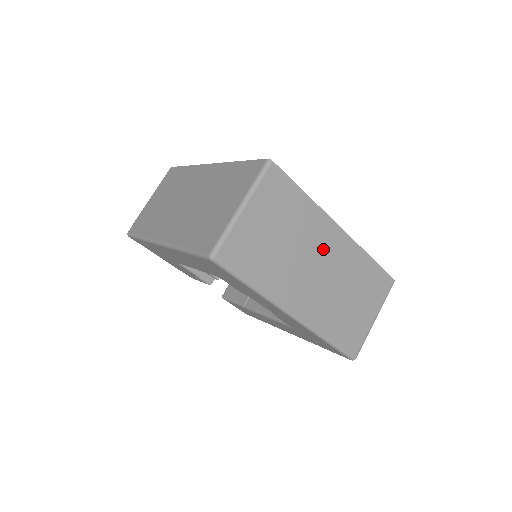
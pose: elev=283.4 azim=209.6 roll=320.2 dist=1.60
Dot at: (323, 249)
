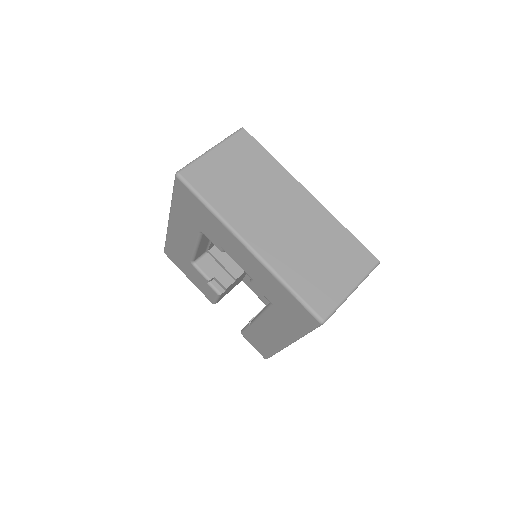
Dot at: (287, 202)
